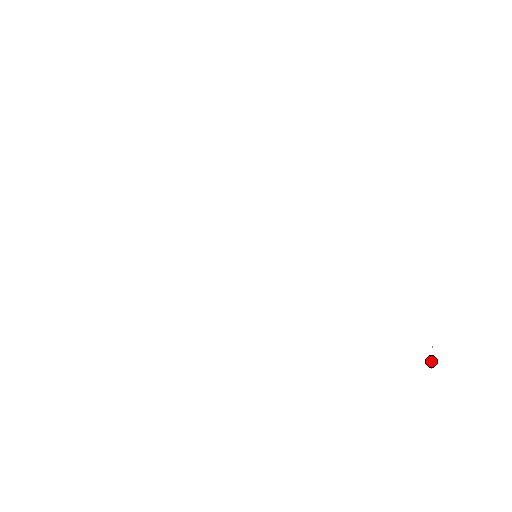
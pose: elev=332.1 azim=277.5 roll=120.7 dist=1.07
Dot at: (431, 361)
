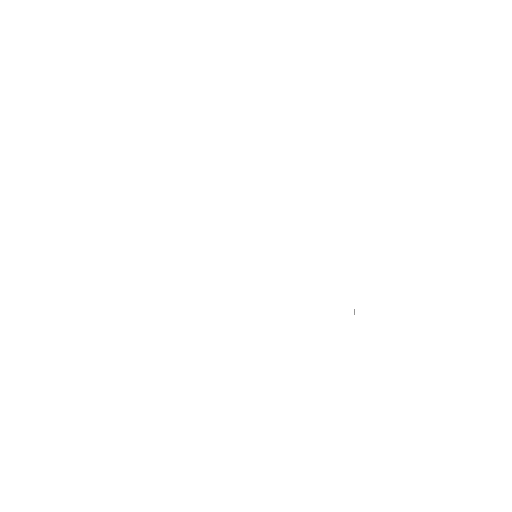
Dot at: occluded
